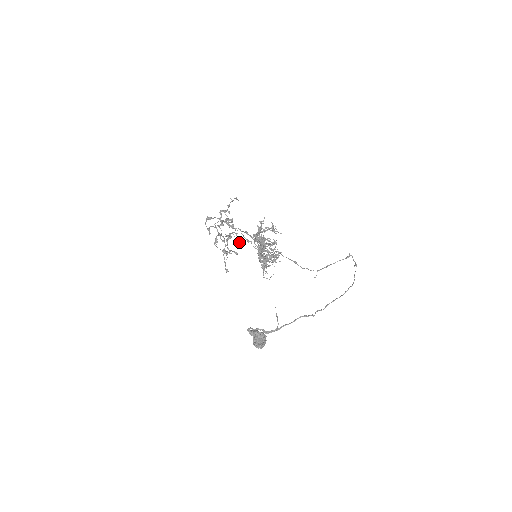
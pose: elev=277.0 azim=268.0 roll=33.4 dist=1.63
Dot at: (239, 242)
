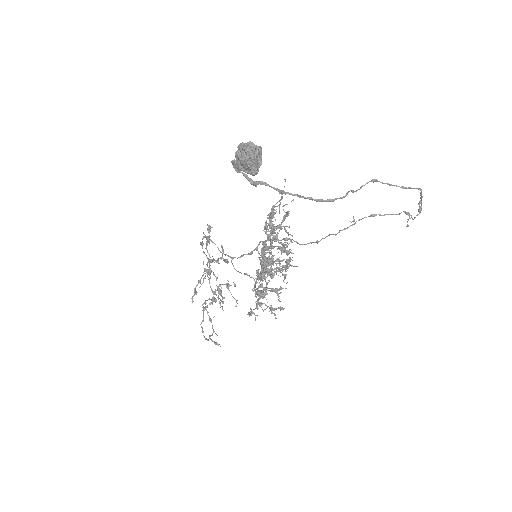
Dot at: (215, 342)
